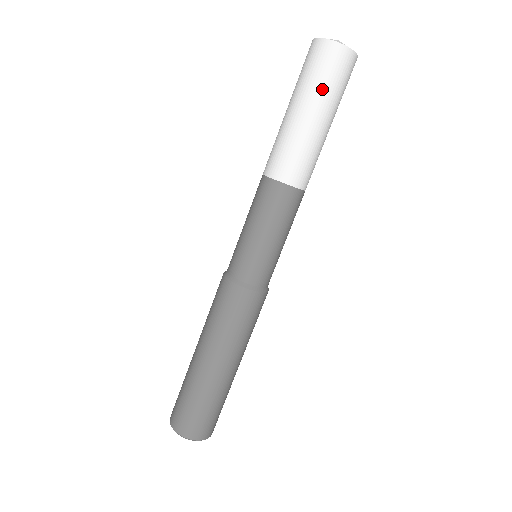
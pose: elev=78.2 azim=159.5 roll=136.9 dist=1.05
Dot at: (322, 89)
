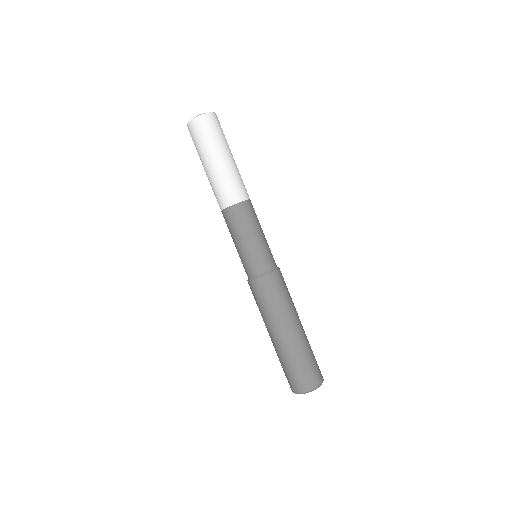
Dot at: (219, 141)
